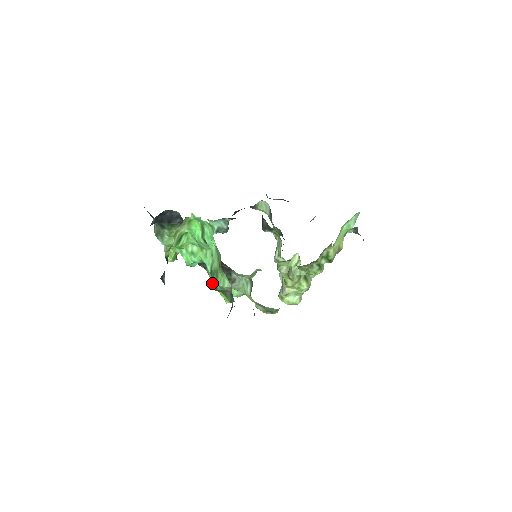
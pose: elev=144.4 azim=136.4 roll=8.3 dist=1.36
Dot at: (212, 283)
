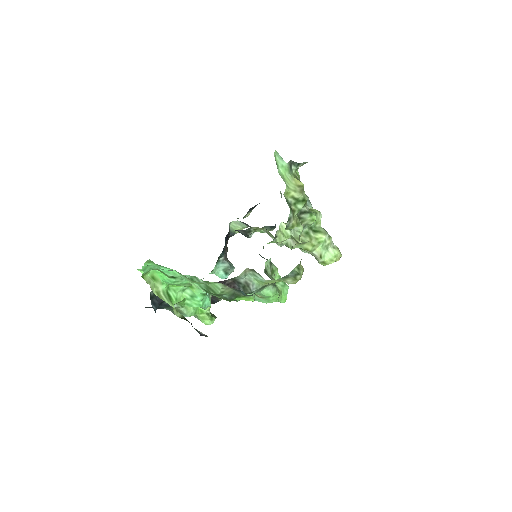
Dot at: occluded
